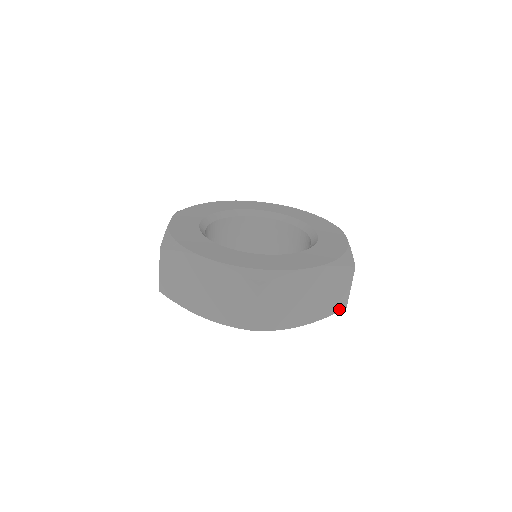
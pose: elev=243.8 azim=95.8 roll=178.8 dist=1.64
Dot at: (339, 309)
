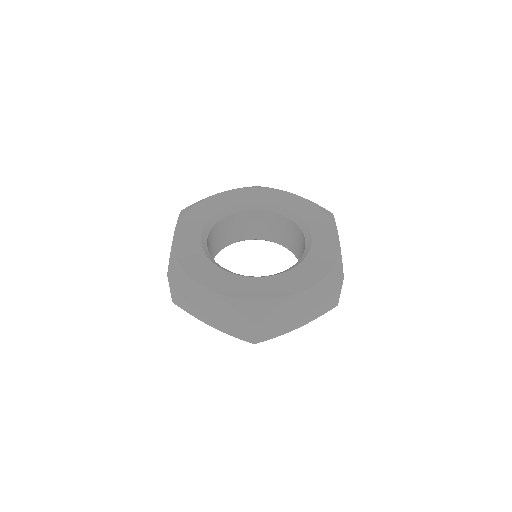
Dot at: (331, 308)
